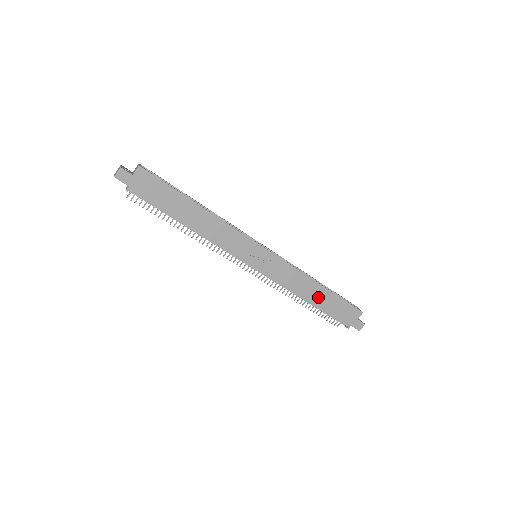
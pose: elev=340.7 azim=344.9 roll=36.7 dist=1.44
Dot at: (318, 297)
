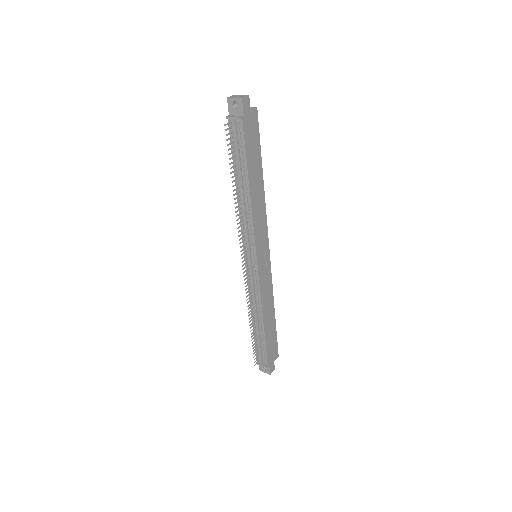
Dot at: (269, 323)
